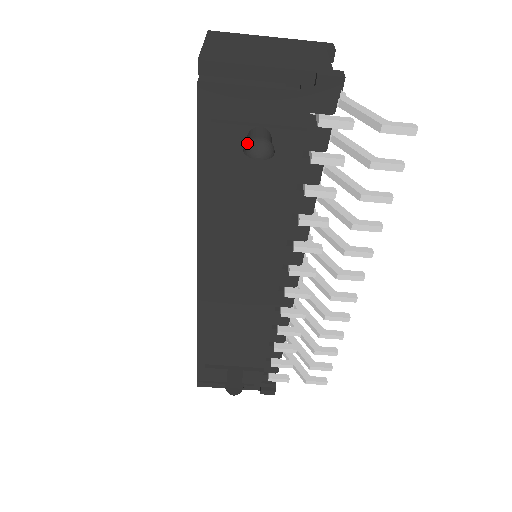
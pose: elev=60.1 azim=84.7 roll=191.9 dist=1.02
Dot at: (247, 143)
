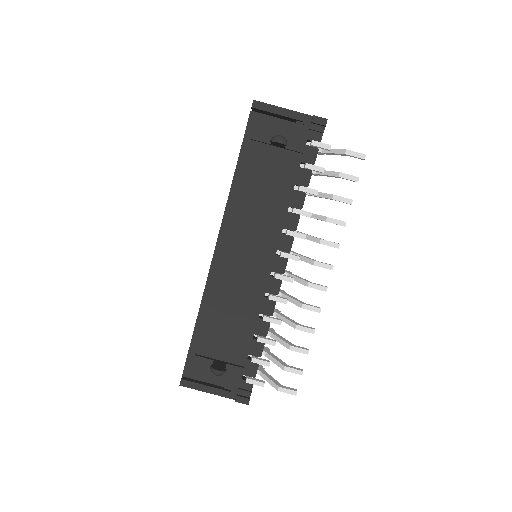
Dot at: (273, 137)
